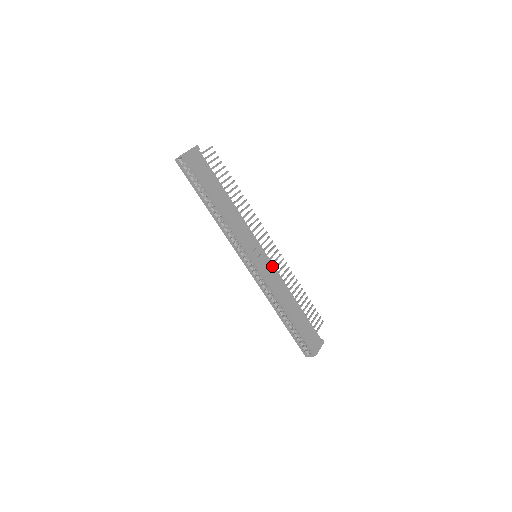
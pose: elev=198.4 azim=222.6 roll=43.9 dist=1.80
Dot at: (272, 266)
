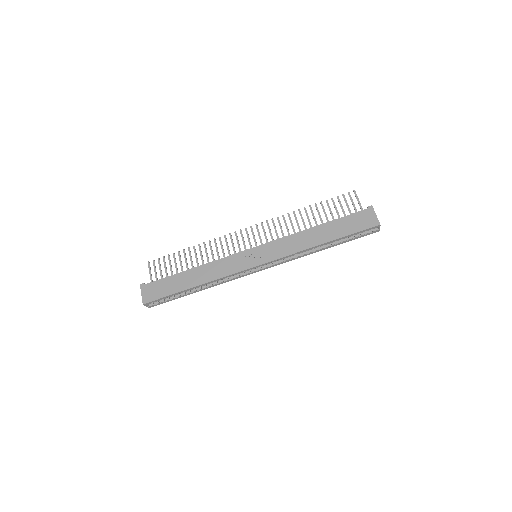
Dot at: (270, 244)
